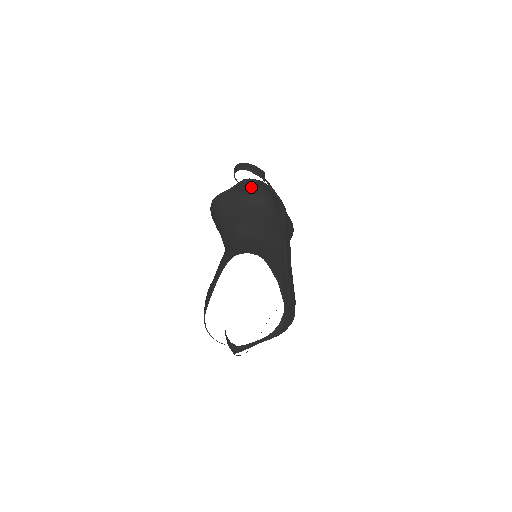
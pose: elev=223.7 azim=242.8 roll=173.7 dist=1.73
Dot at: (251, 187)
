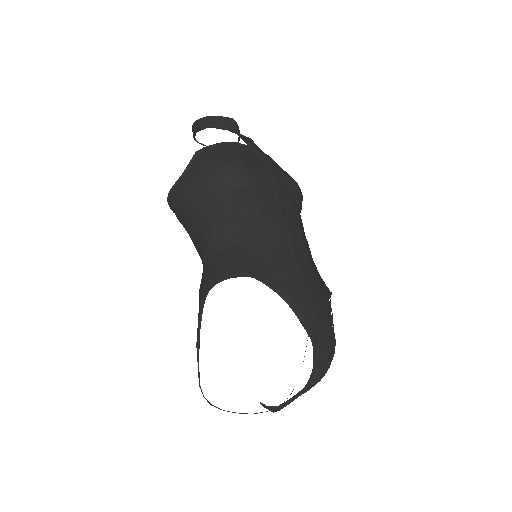
Dot at: (208, 162)
